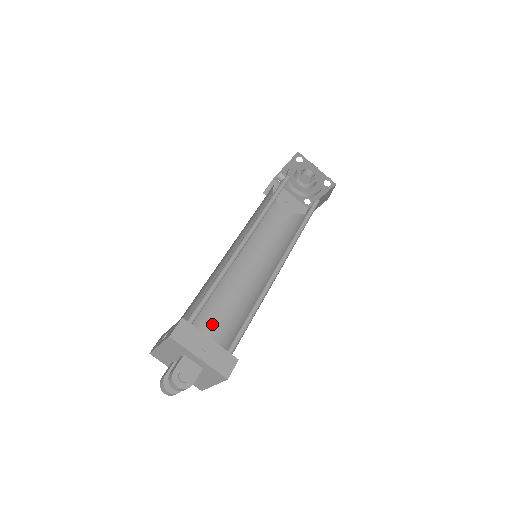
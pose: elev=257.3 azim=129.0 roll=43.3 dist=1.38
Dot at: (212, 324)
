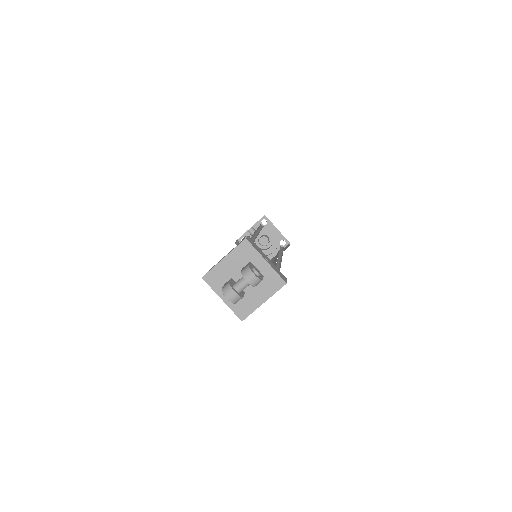
Dot at: occluded
